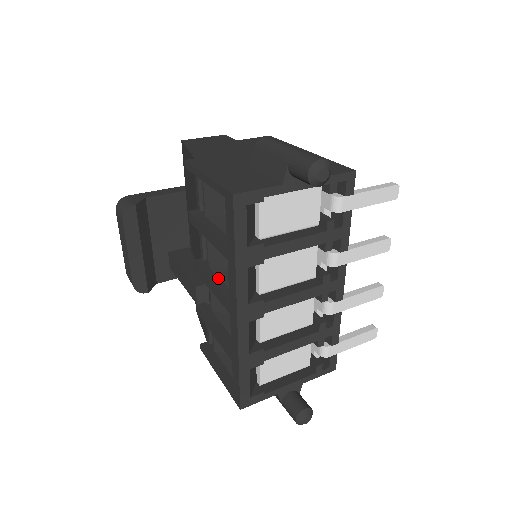
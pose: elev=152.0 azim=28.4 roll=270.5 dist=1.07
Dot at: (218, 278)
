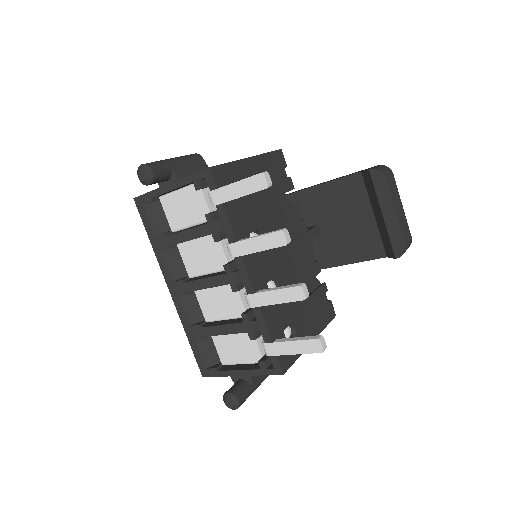
Dot at: occluded
